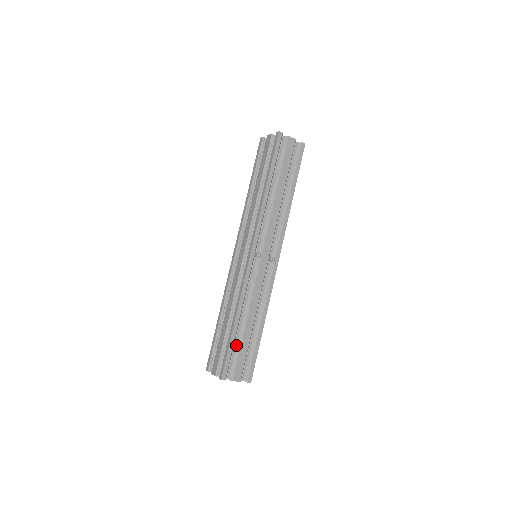
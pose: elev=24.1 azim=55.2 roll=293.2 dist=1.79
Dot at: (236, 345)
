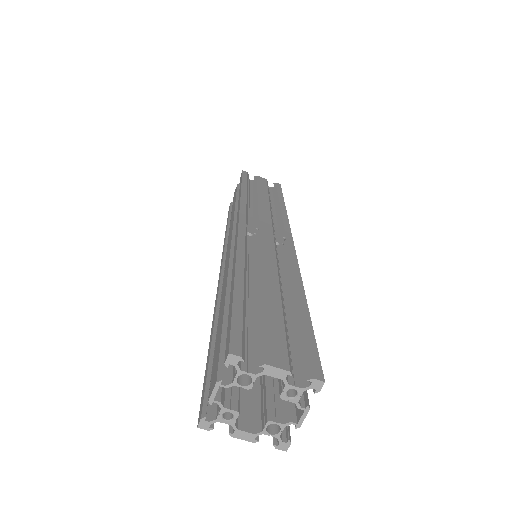
Dot at: (253, 319)
